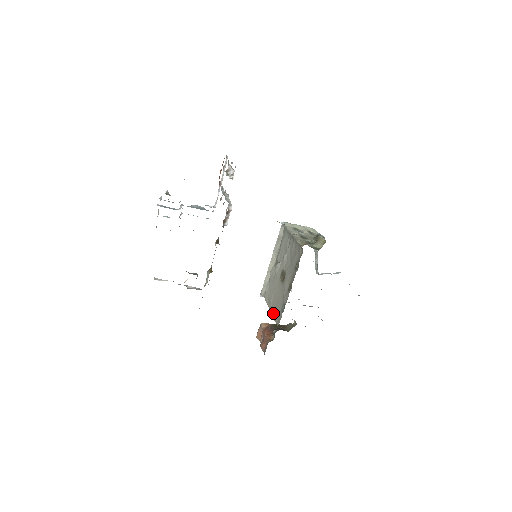
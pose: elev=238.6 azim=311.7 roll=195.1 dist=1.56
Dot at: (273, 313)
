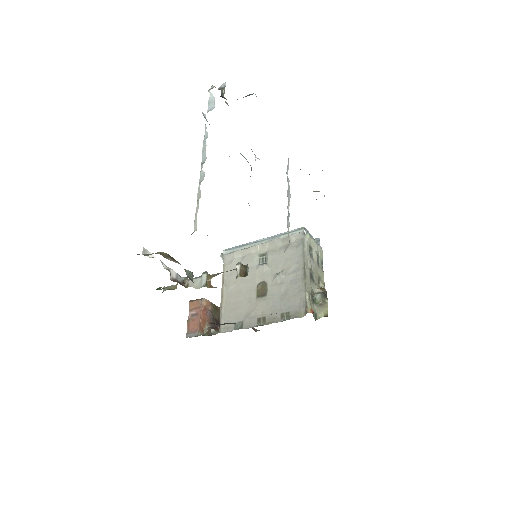
Dot at: (224, 307)
